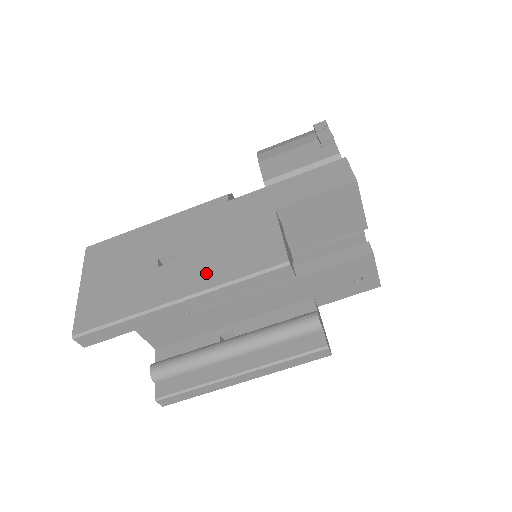
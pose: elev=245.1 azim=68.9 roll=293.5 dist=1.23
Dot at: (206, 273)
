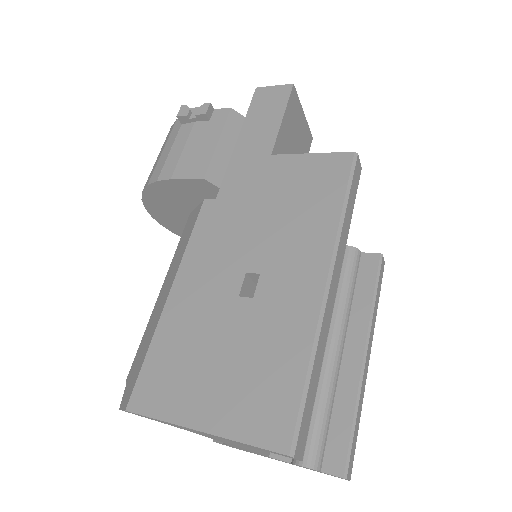
Dot at: (309, 238)
